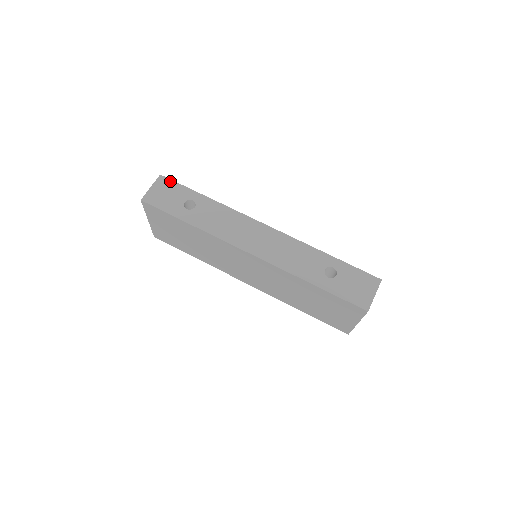
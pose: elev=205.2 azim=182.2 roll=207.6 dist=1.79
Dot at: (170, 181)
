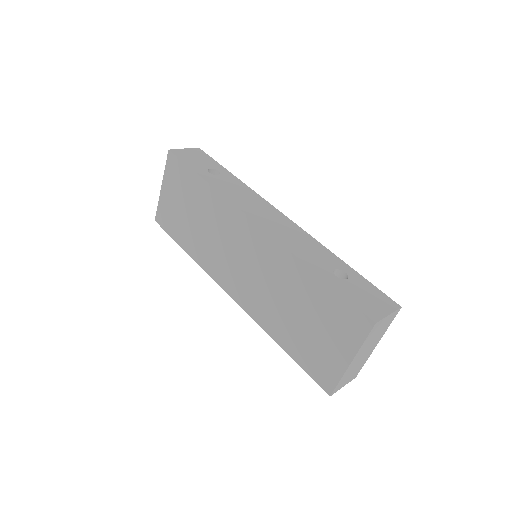
Dot at: (205, 154)
